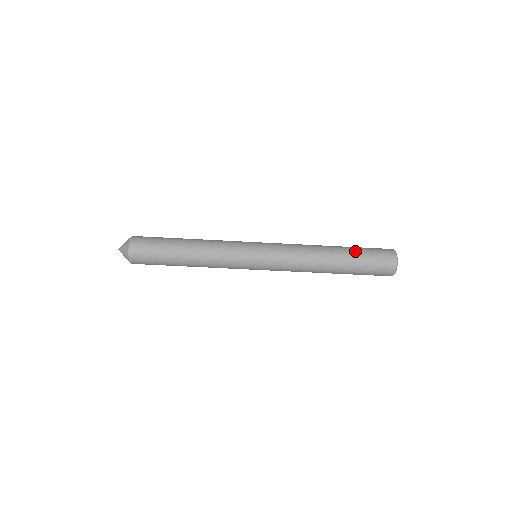
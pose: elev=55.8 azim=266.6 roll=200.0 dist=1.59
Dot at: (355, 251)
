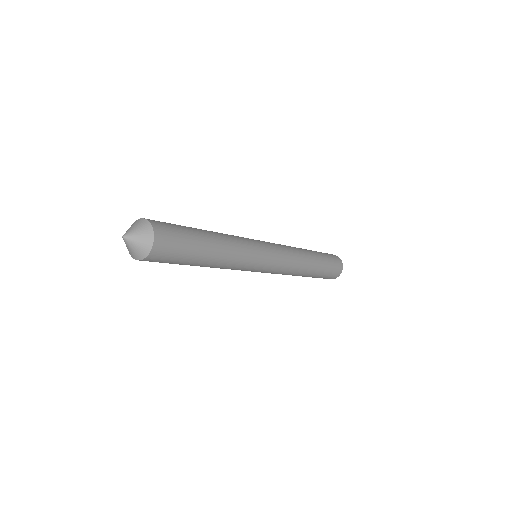
Dot at: (322, 273)
